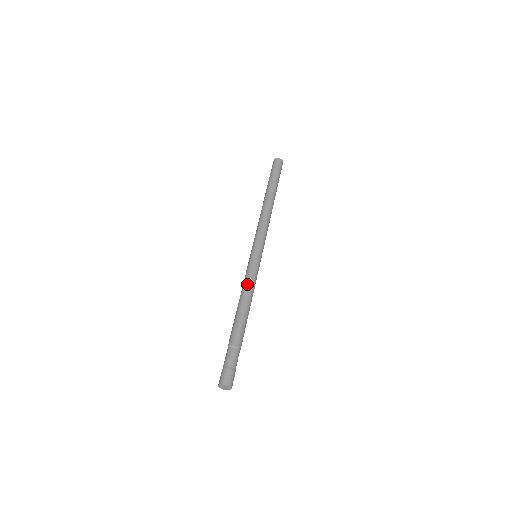
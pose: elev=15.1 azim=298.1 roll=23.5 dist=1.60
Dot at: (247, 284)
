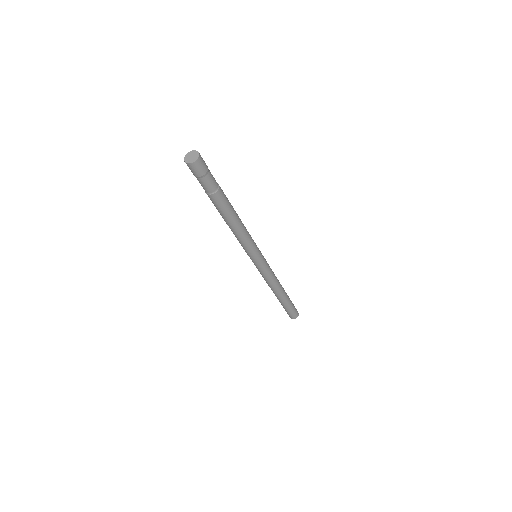
Dot at: occluded
